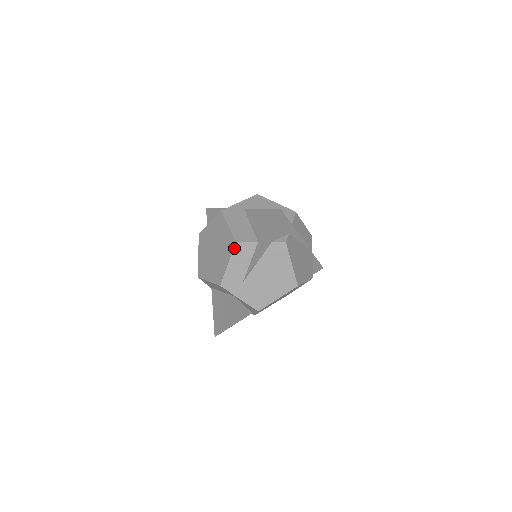
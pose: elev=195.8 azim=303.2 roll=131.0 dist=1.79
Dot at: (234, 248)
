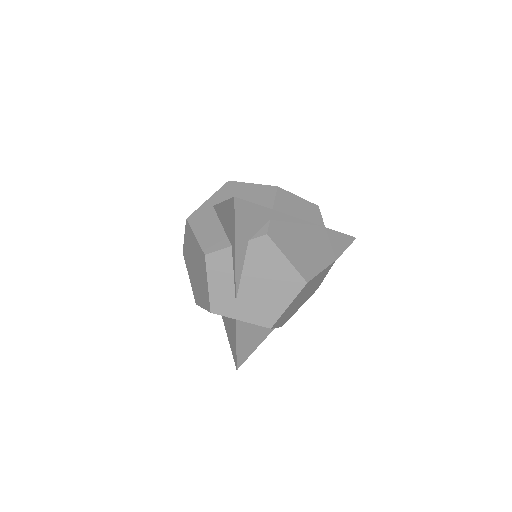
Dot at: (206, 263)
